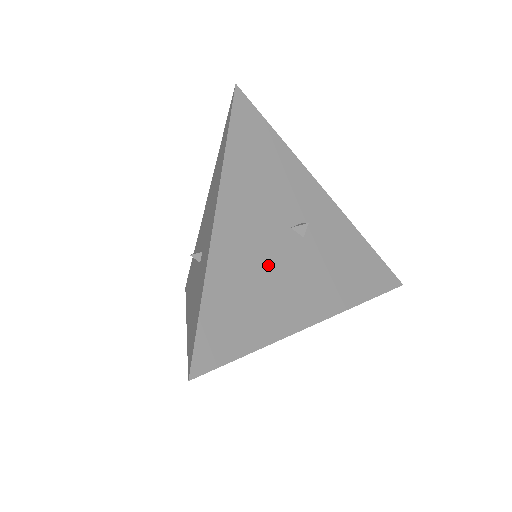
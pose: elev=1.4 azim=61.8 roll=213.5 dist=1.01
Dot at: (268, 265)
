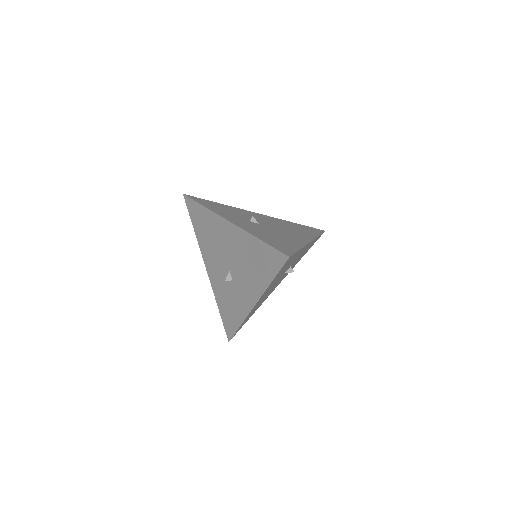
Dot at: occluded
